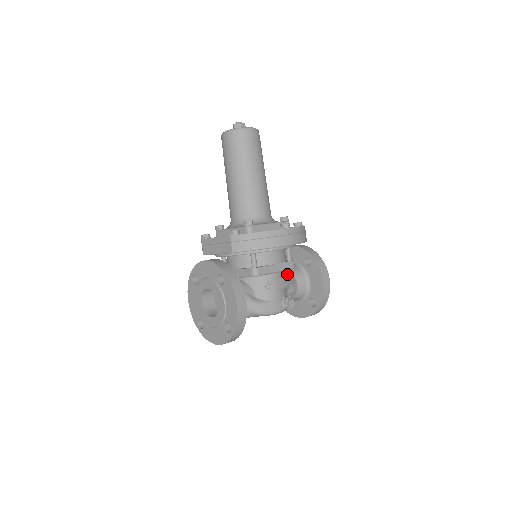
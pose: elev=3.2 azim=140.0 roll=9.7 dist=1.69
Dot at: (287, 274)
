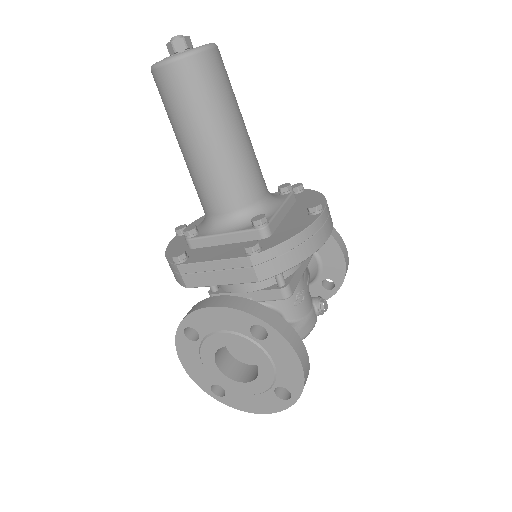
Dot at: occluded
